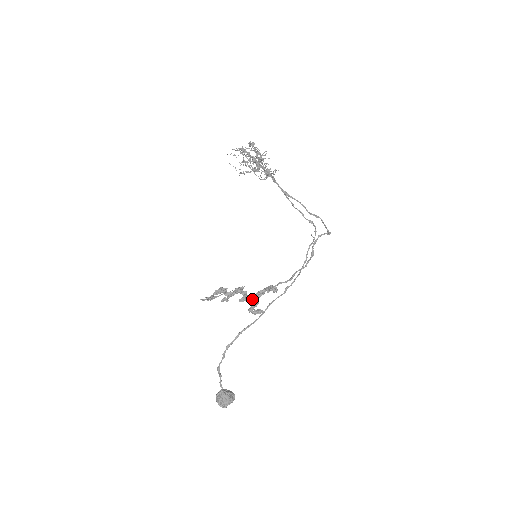
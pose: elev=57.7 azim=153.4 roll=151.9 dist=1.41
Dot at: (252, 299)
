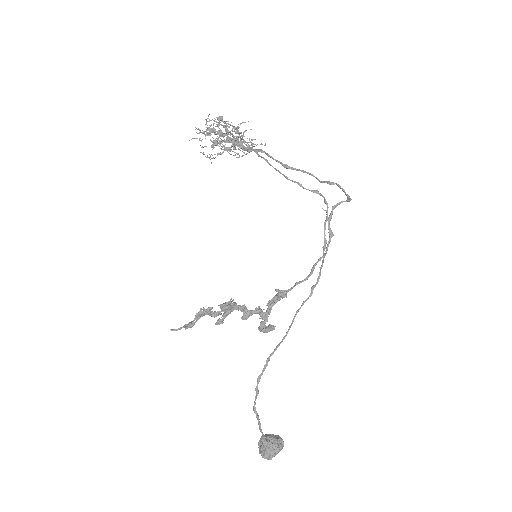
Dot at: (259, 313)
